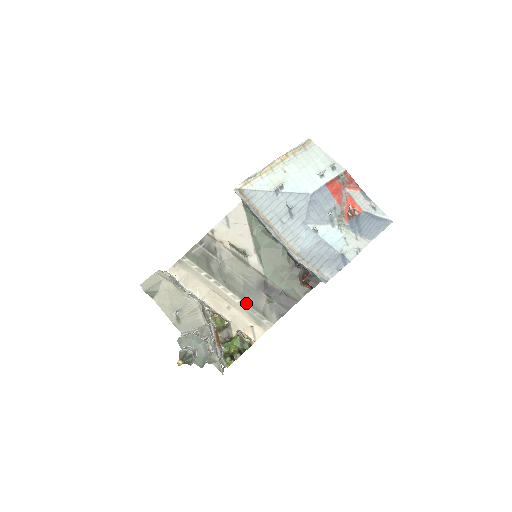
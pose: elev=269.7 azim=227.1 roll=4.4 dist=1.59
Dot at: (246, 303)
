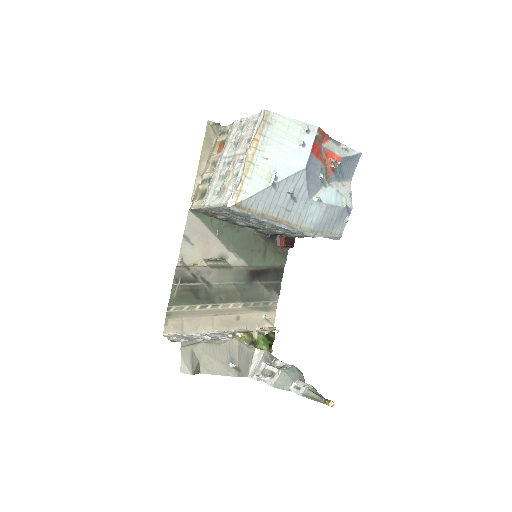
Dot at: (248, 302)
